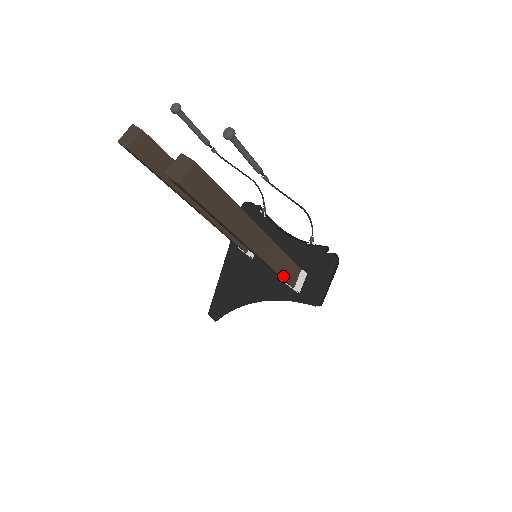
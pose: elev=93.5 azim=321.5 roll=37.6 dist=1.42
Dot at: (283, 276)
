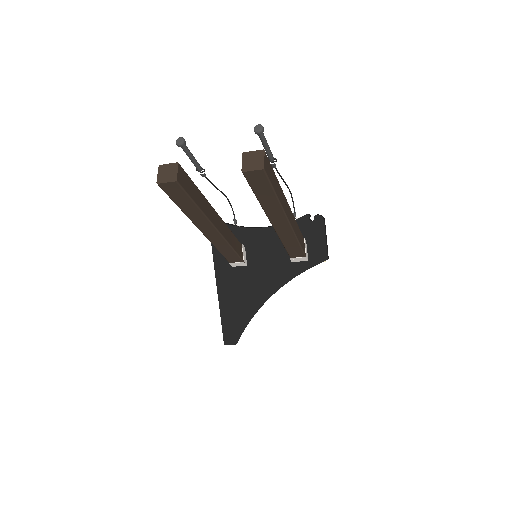
Dot at: (301, 246)
